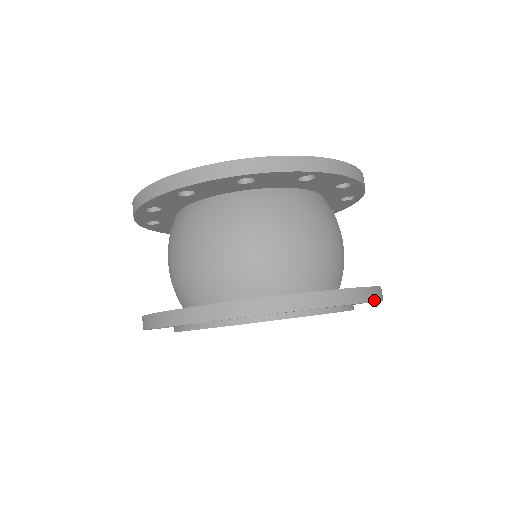
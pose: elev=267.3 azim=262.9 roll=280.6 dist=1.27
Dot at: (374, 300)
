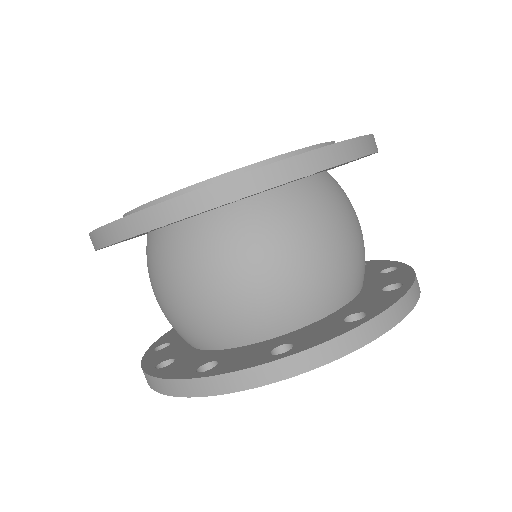
Dot at: (414, 304)
